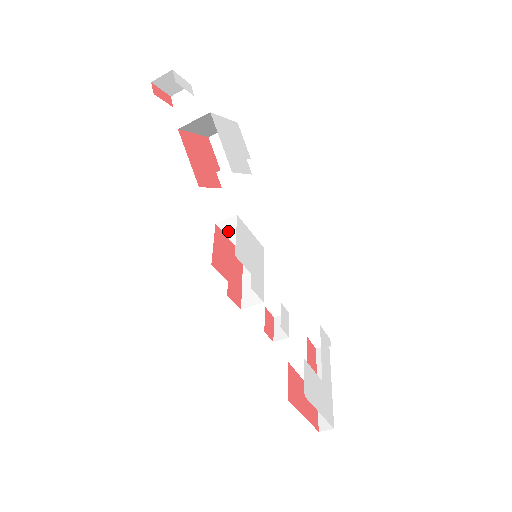
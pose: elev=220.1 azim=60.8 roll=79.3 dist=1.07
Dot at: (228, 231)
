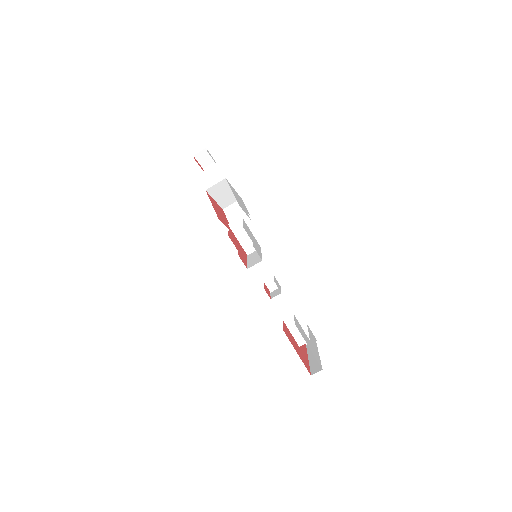
Dot at: (237, 233)
